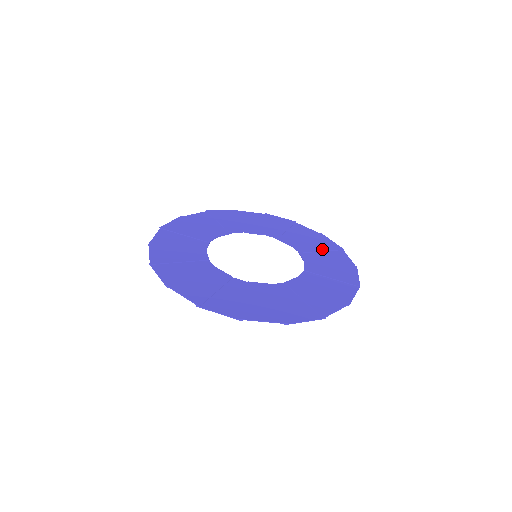
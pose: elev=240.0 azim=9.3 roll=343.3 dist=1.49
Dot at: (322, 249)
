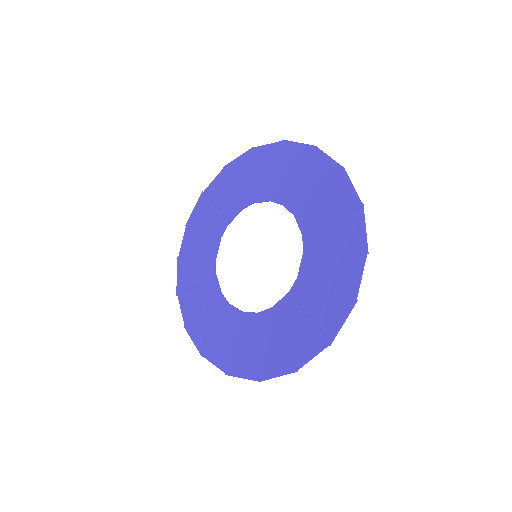
Dot at: (298, 174)
